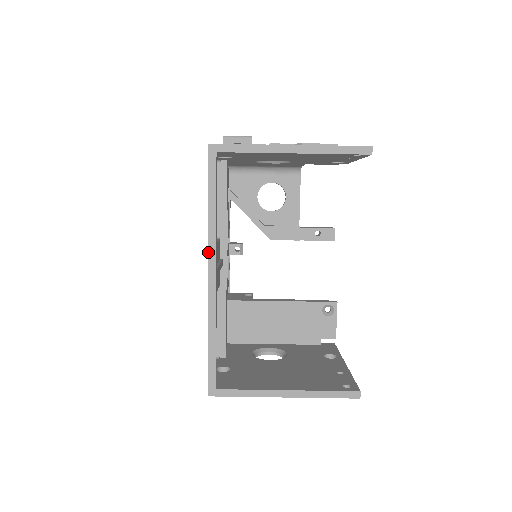
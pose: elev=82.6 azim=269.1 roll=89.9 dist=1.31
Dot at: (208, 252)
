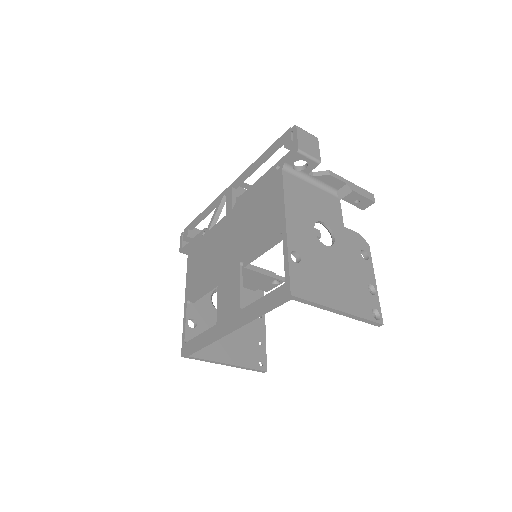
Dot at: (237, 325)
